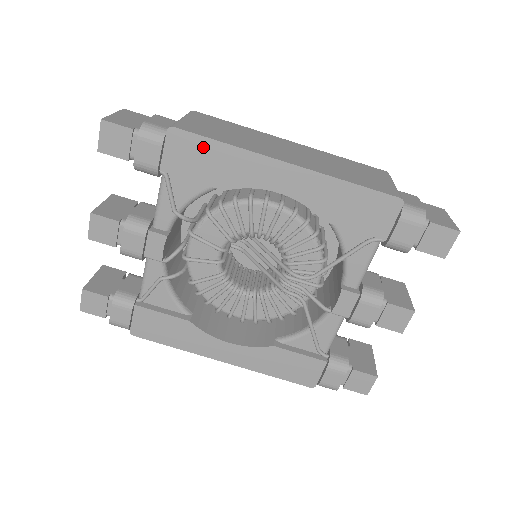
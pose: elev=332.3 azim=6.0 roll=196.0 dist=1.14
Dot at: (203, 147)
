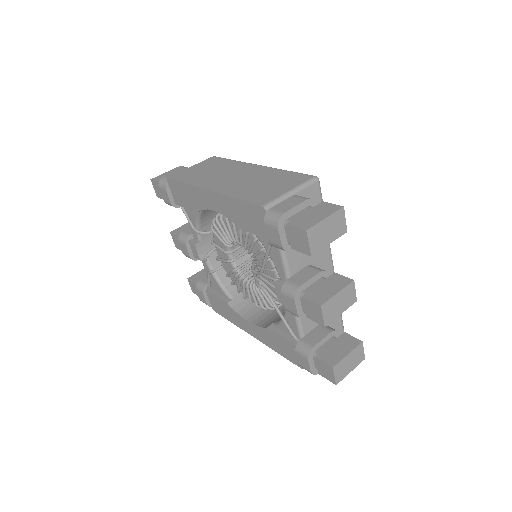
Dot at: (180, 187)
